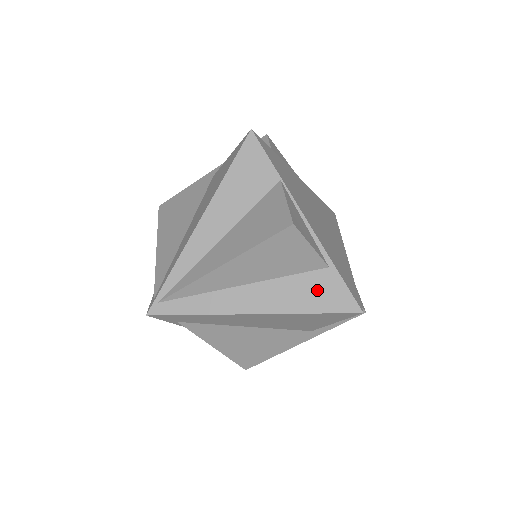
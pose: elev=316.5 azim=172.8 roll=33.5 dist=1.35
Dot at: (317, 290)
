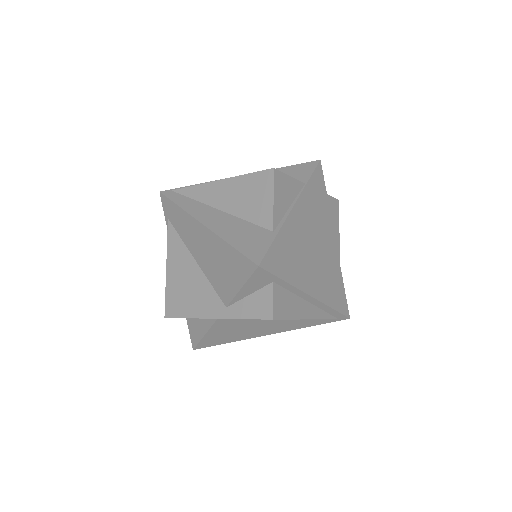
Dot at: (250, 237)
